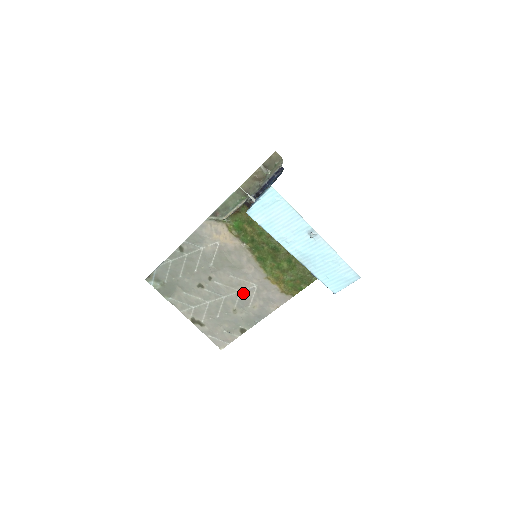
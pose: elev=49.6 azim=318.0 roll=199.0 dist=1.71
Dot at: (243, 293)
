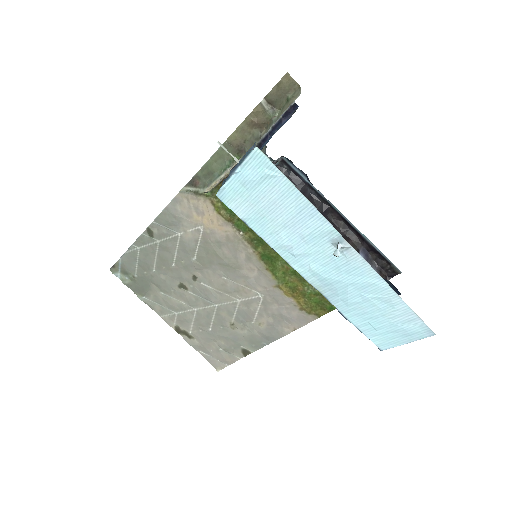
Dot at: (243, 303)
